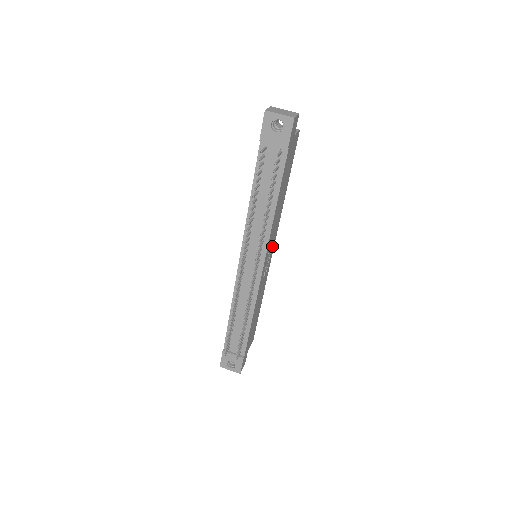
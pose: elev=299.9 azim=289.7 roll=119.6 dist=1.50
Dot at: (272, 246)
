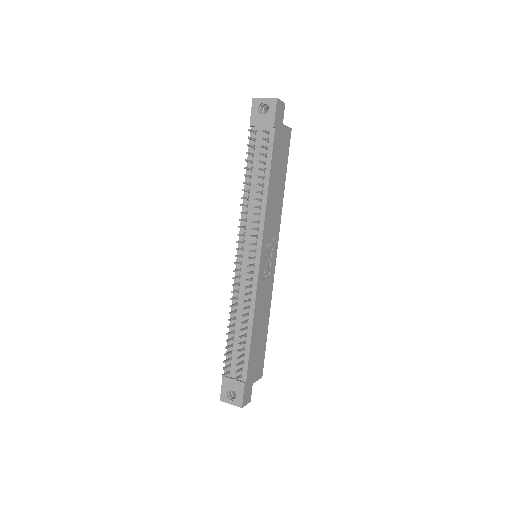
Dot at: (273, 247)
